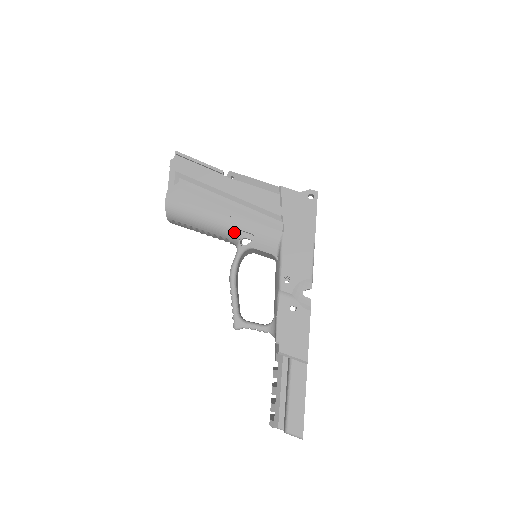
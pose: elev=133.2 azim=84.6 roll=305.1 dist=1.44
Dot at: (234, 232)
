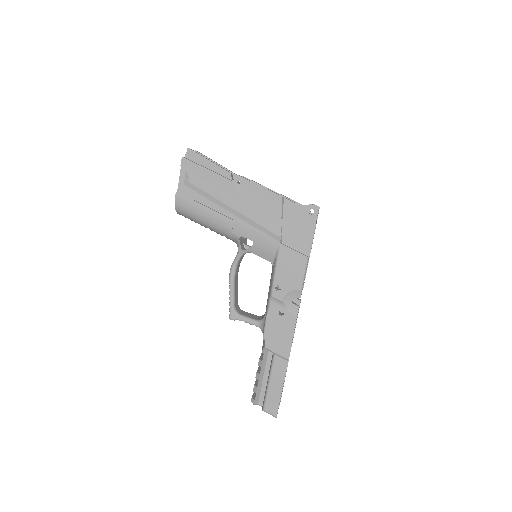
Dot at: (236, 236)
